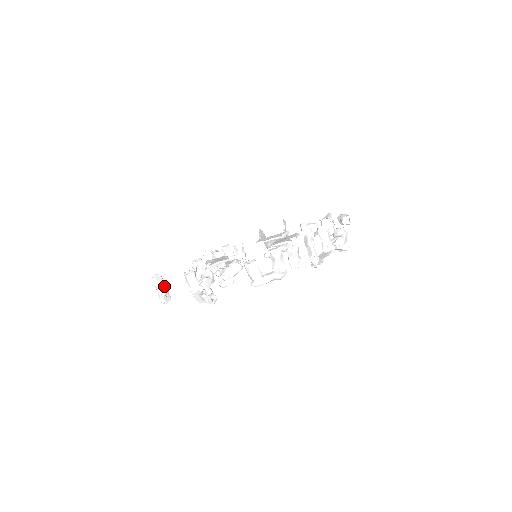
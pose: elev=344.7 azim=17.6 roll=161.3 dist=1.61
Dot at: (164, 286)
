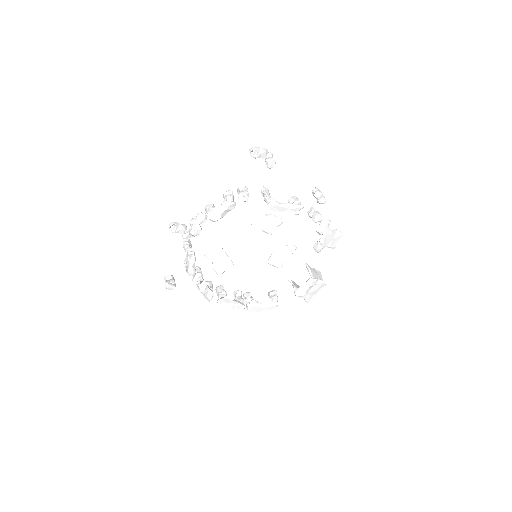
Dot at: (172, 278)
